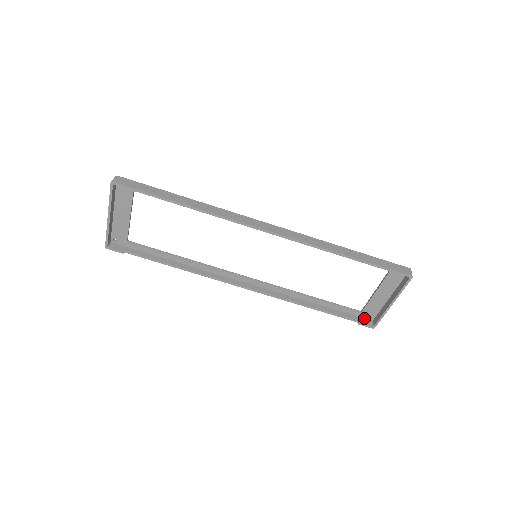
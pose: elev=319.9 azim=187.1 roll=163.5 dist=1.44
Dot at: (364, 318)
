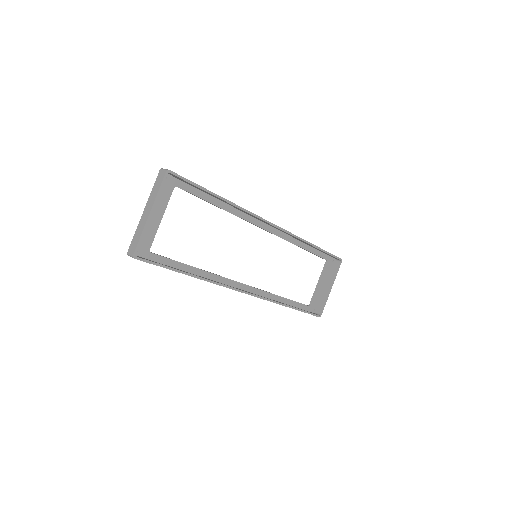
Dot at: (311, 312)
